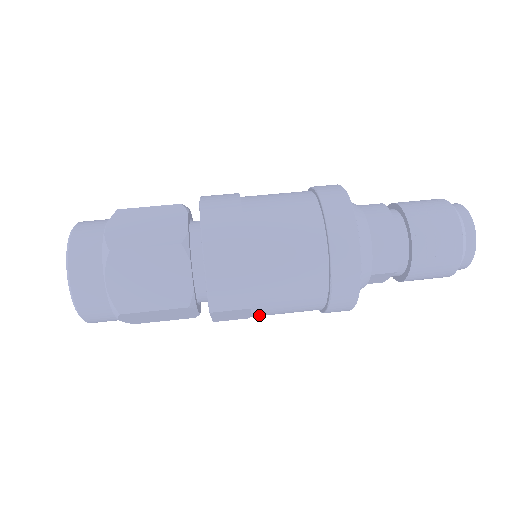
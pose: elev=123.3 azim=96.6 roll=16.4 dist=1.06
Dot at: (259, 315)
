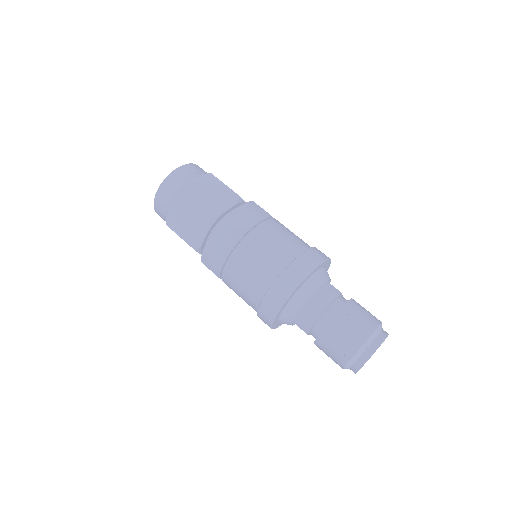
Dot at: occluded
